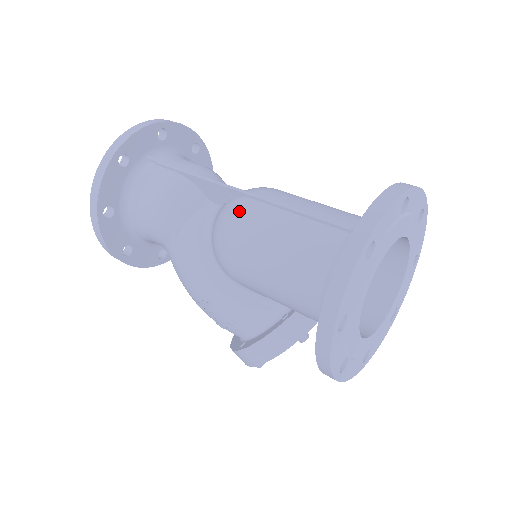
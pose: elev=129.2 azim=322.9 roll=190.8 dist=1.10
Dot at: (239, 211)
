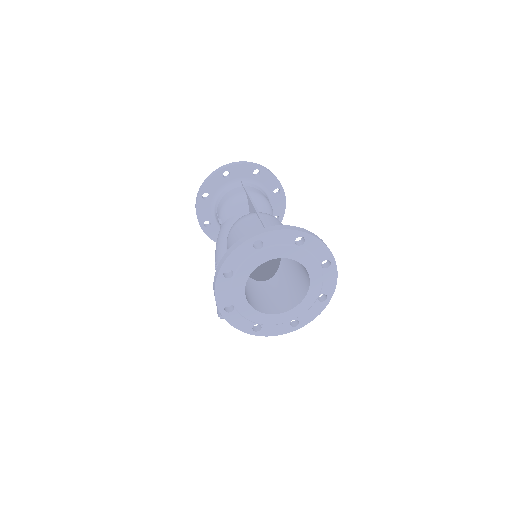
Dot at: (246, 217)
